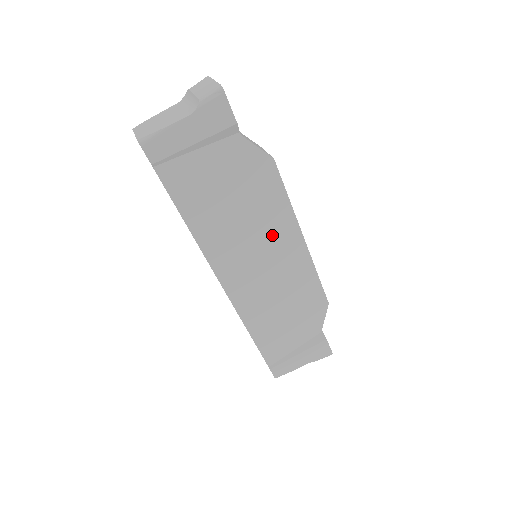
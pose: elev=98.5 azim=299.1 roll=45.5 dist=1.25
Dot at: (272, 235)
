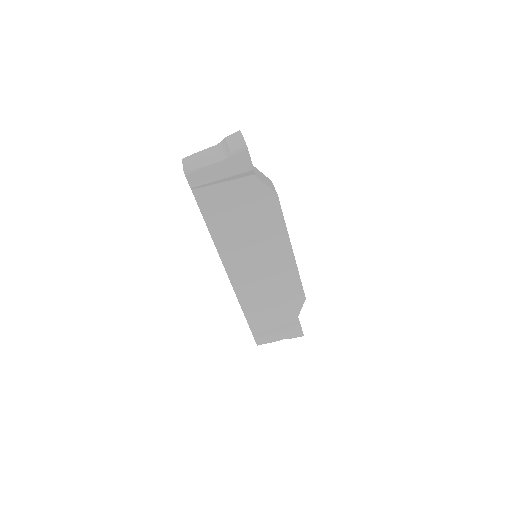
Dot at: (269, 245)
